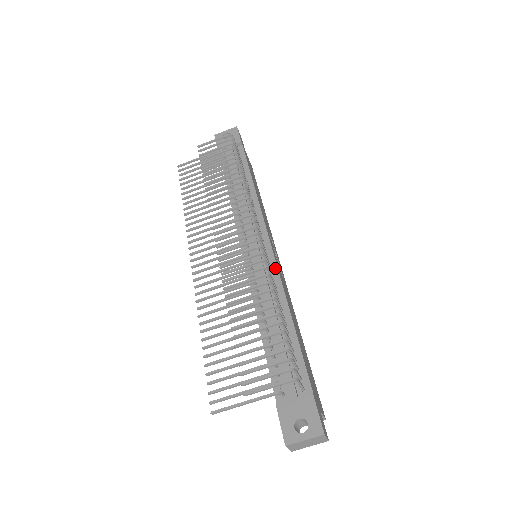
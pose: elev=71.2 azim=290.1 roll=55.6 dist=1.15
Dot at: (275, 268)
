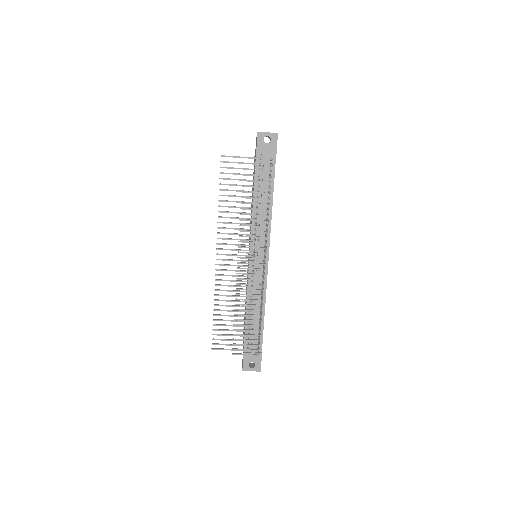
Dot at: (266, 278)
